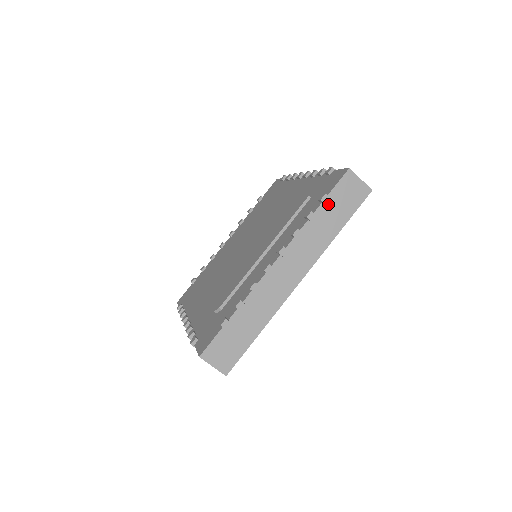
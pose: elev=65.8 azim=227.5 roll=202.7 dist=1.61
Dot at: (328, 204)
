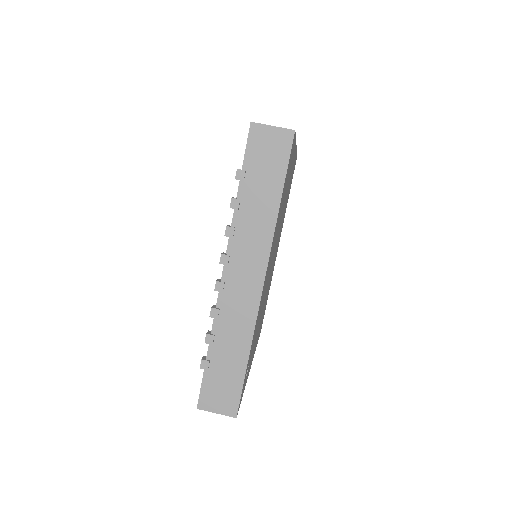
Dot at: (248, 178)
